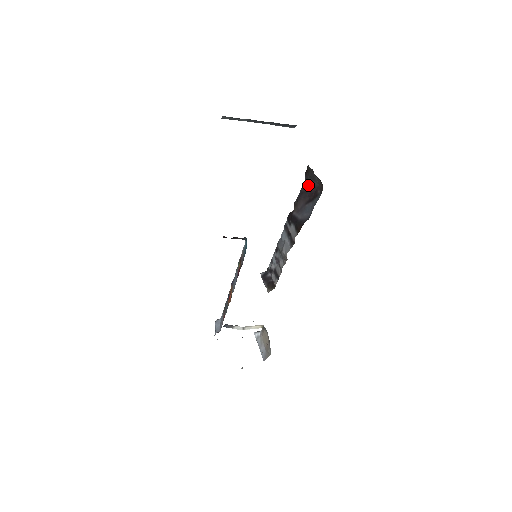
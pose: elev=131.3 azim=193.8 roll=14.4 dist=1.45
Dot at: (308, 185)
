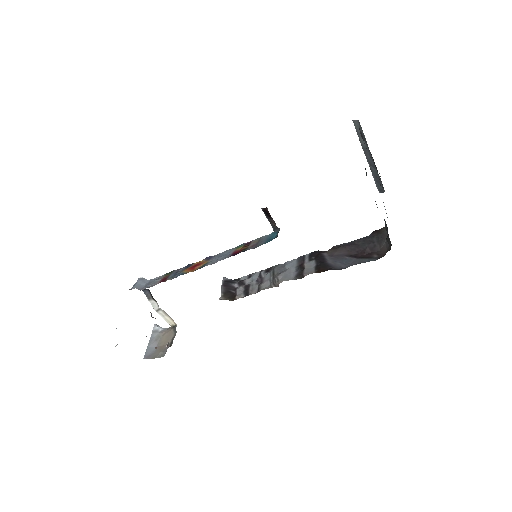
Dot at: (367, 242)
